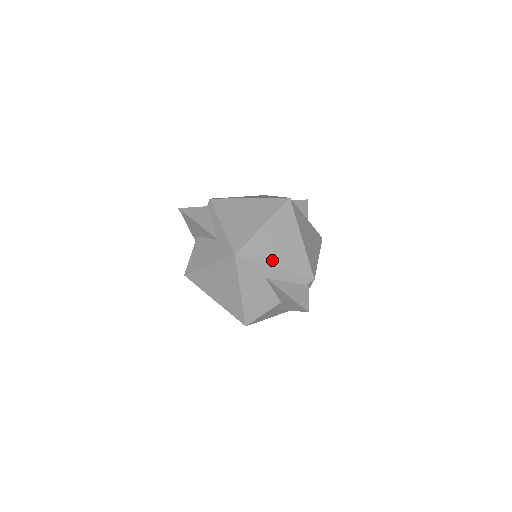
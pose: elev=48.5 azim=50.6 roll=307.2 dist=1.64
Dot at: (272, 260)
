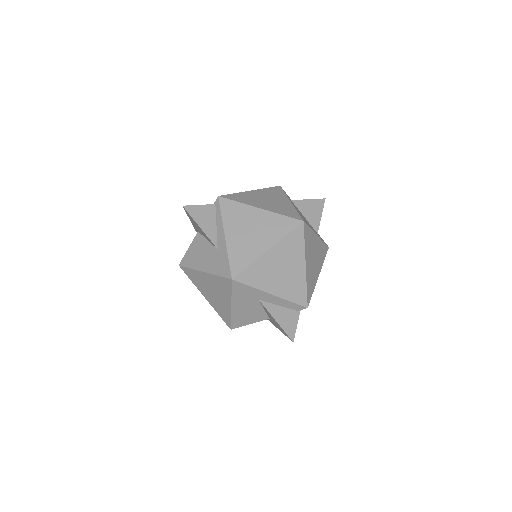
Dot at: (269, 286)
